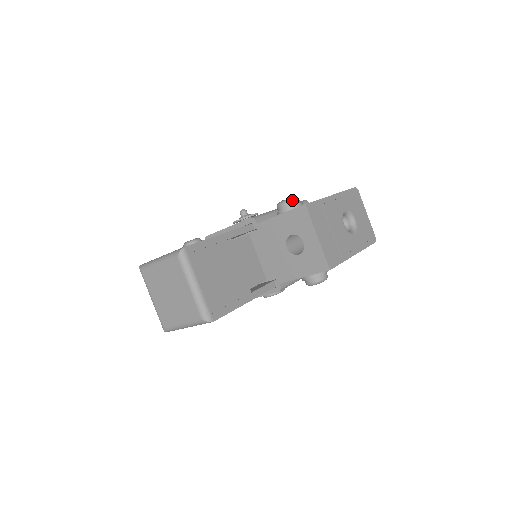
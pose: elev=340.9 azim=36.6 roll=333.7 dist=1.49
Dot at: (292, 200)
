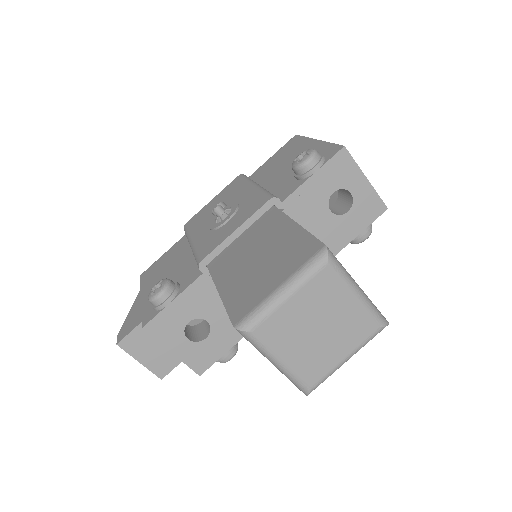
Dot at: (316, 152)
